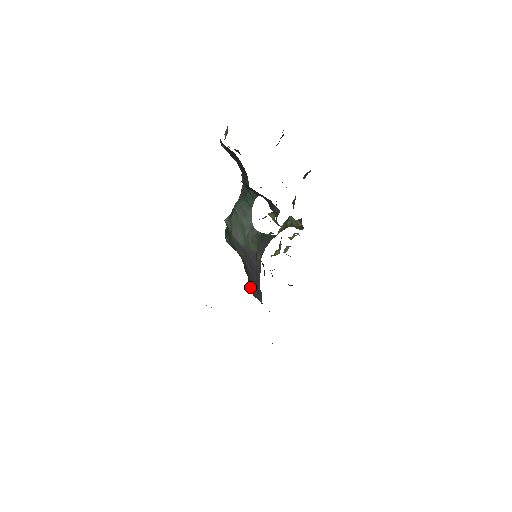
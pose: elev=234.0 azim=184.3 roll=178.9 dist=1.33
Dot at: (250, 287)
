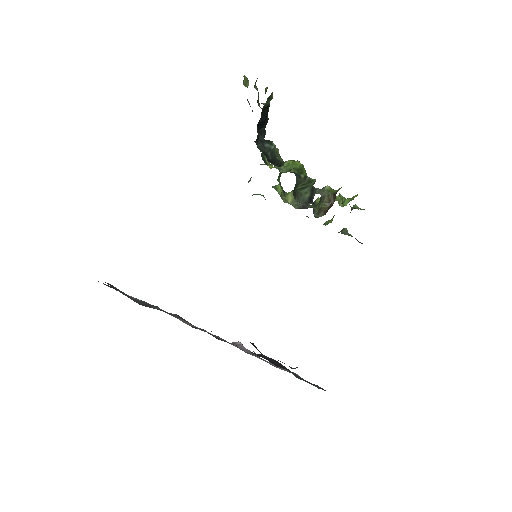
Dot at: occluded
